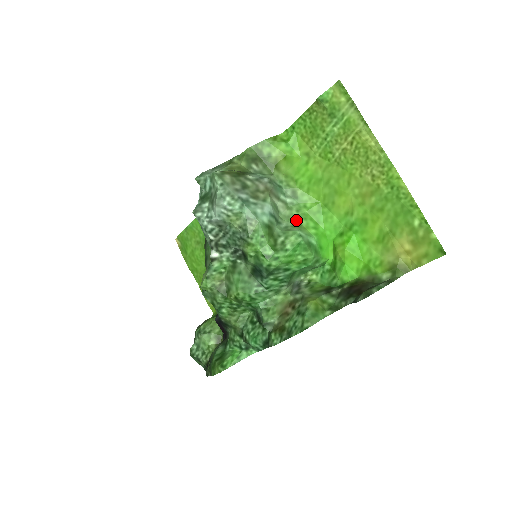
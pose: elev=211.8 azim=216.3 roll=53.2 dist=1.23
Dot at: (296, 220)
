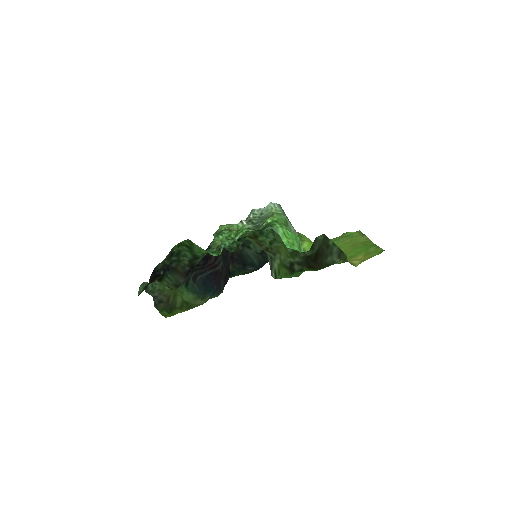
Dot at: occluded
